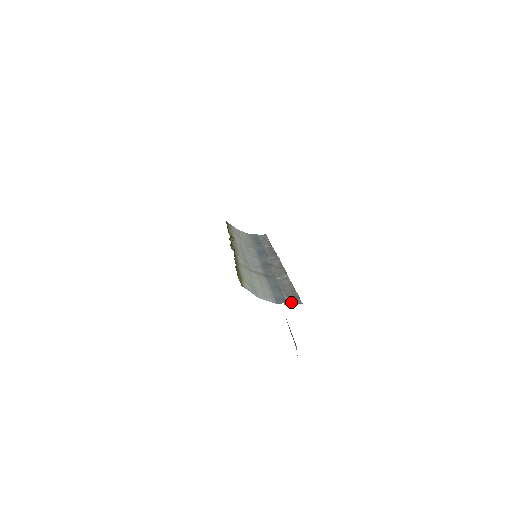
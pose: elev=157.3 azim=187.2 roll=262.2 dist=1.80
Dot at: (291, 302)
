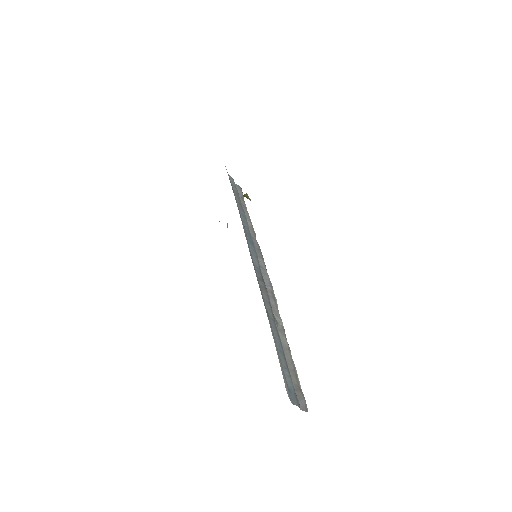
Dot at: (299, 402)
